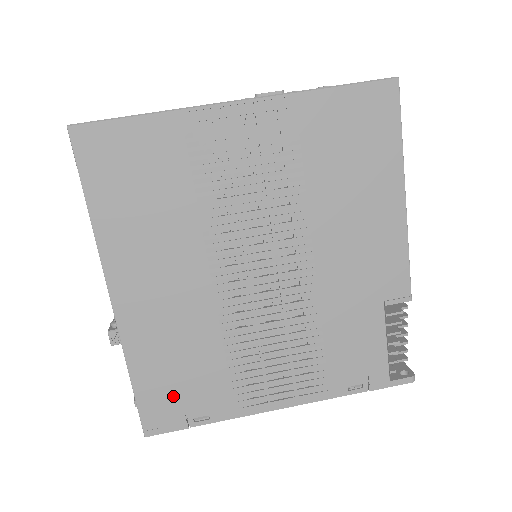
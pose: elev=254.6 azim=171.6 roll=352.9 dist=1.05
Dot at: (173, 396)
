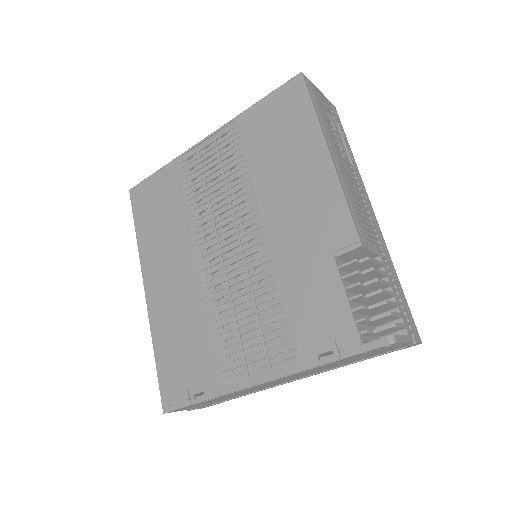
Dot at: (180, 372)
